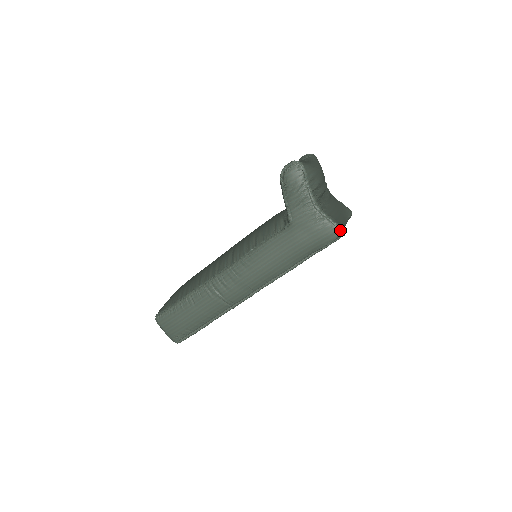
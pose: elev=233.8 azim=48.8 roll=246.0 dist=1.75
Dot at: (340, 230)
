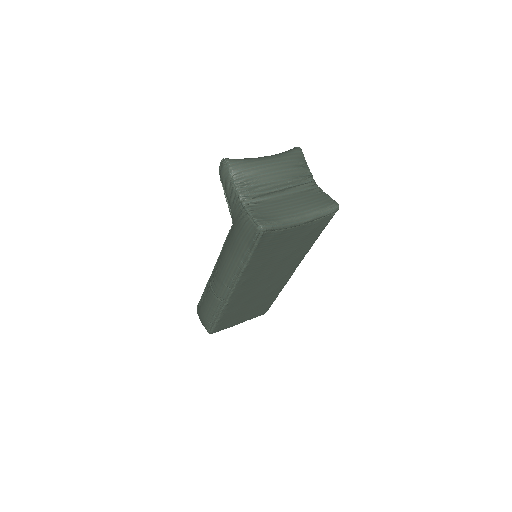
Dot at: (256, 225)
